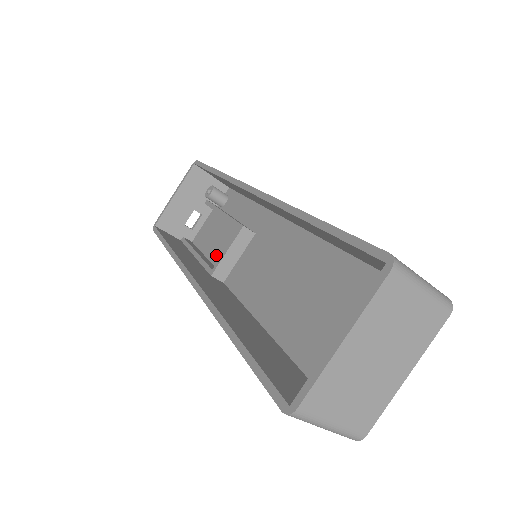
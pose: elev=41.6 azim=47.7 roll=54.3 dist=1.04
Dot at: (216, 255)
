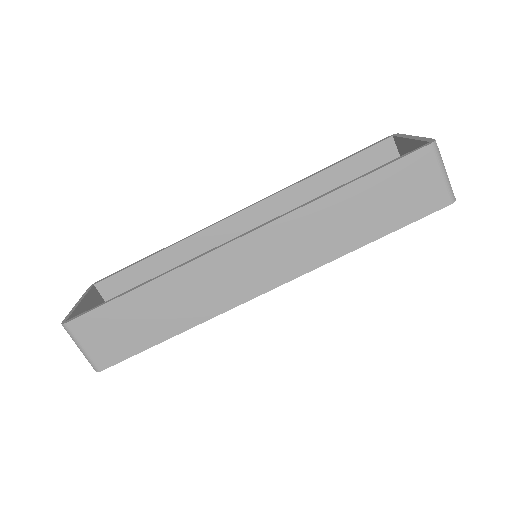
Dot at: occluded
